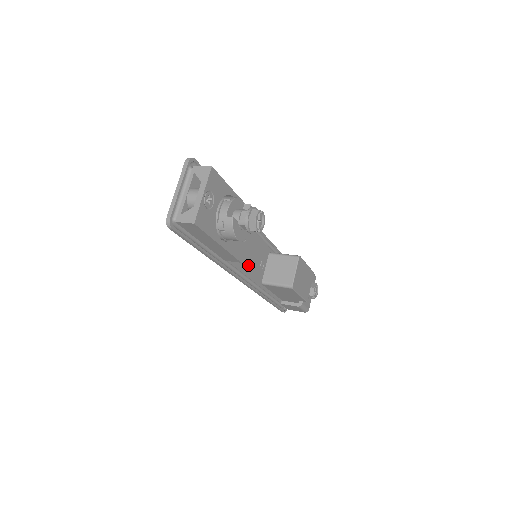
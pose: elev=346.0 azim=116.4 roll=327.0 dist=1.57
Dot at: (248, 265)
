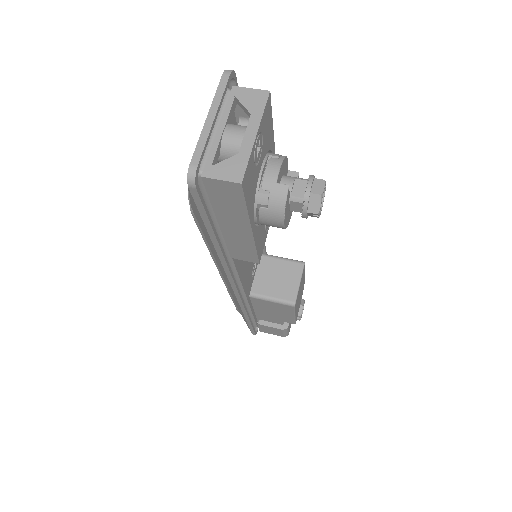
Dot at: (245, 268)
